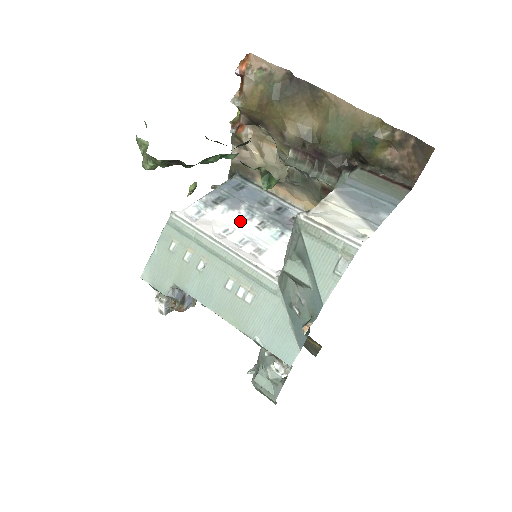
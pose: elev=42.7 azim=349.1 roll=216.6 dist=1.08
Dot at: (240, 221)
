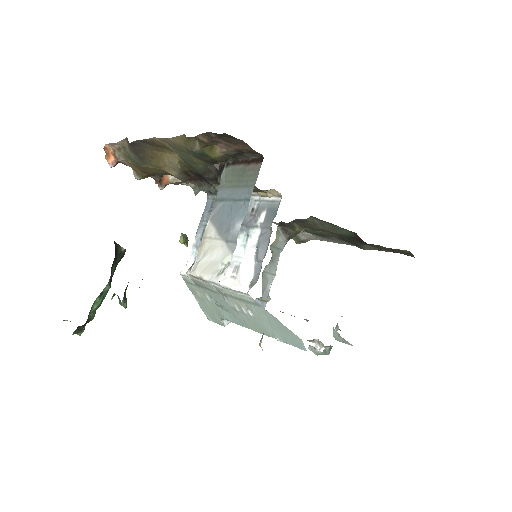
Dot at: occluded
